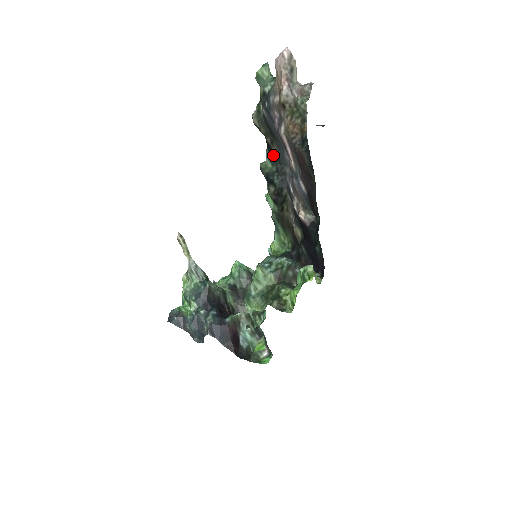
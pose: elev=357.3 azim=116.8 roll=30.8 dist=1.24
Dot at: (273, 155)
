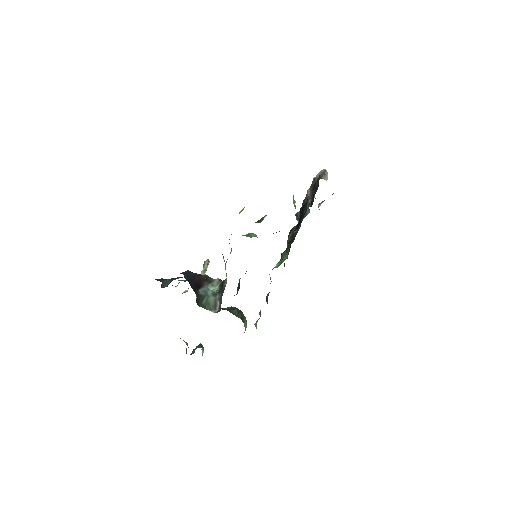
Dot at: occluded
